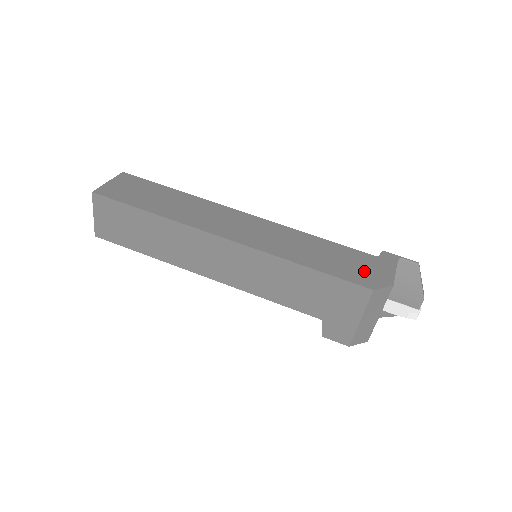
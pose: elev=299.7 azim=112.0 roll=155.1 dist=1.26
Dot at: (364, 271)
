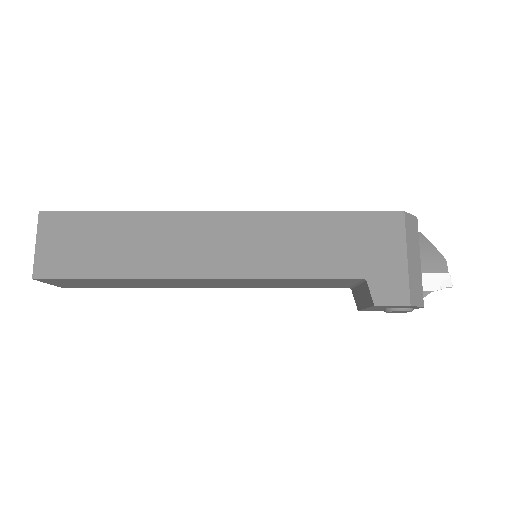
Dot at: occluded
